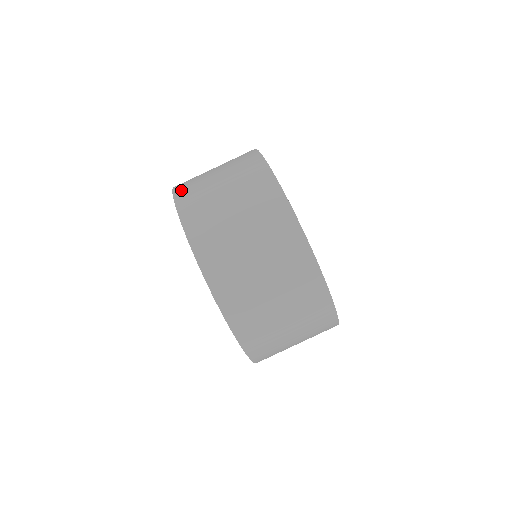
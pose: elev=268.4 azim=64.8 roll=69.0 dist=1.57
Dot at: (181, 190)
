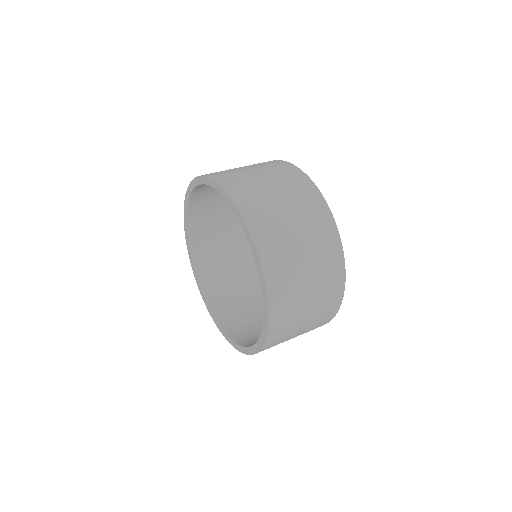
Dot at: occluded
